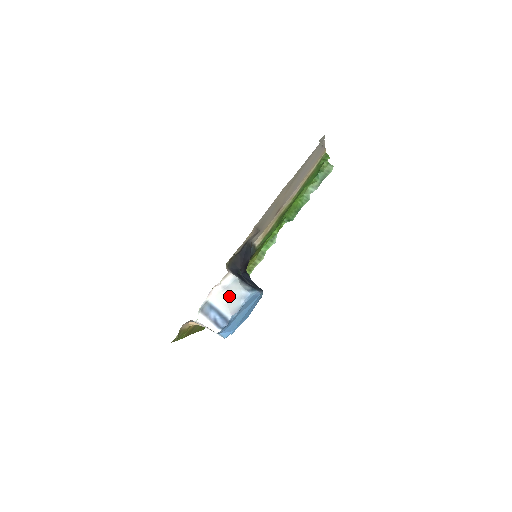
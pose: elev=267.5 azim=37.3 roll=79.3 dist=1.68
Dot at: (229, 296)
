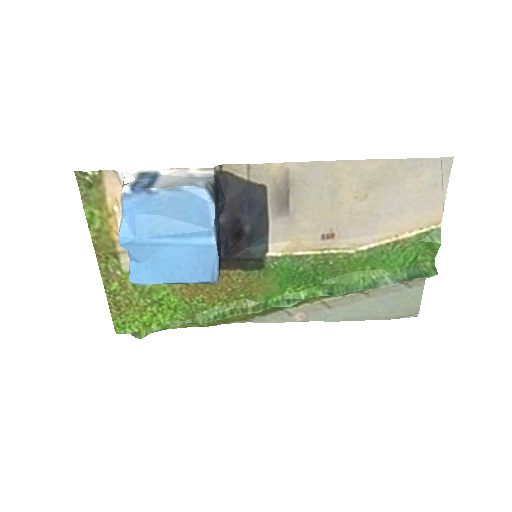
Dot at: (183, 180)
